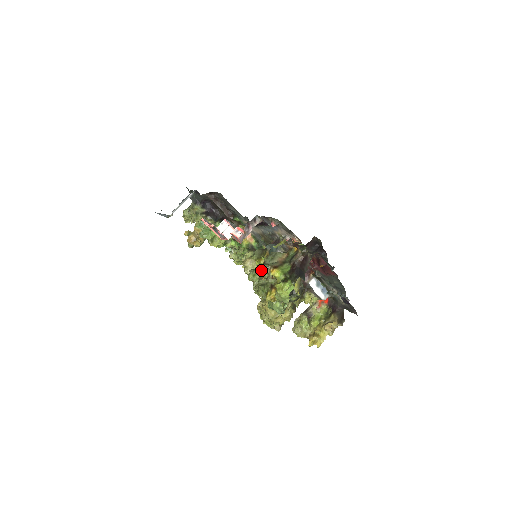
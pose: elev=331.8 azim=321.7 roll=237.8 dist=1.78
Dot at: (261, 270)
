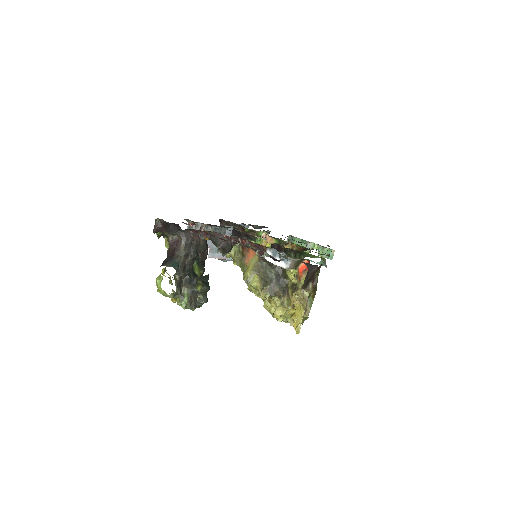
Dot at: occluded
